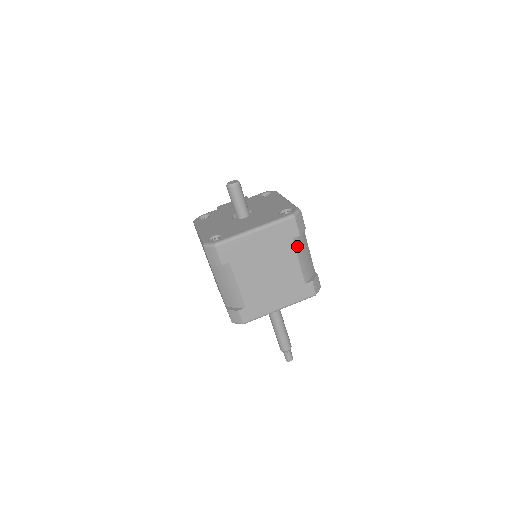
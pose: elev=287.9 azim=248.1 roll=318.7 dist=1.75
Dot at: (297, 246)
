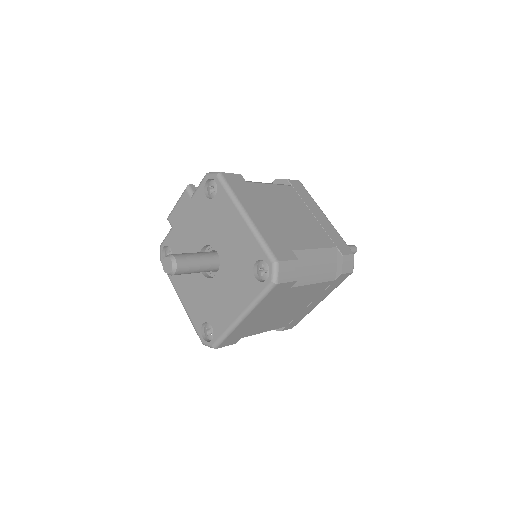
Dot at: (301, 281)
